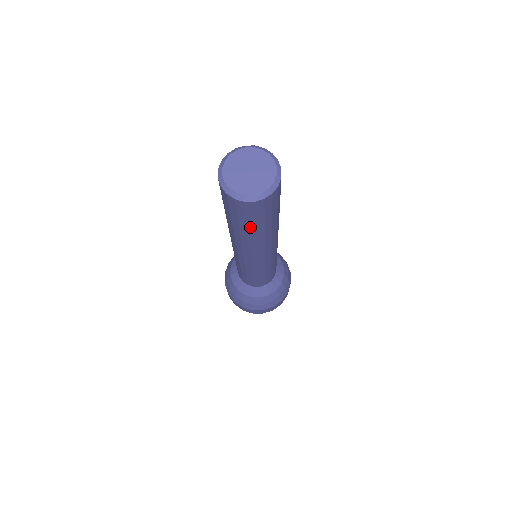
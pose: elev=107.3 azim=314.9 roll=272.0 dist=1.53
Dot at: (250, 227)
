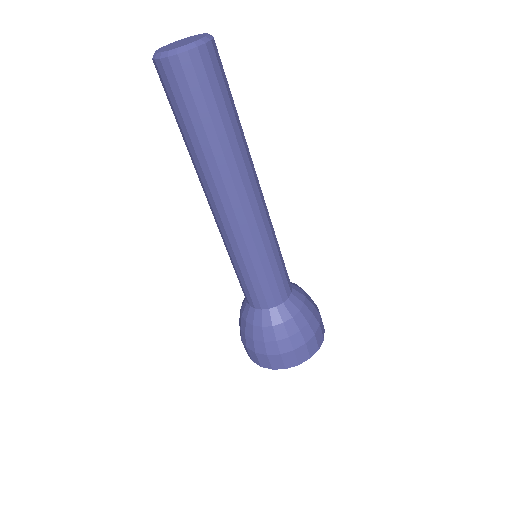
Dot at: (214, 117)
